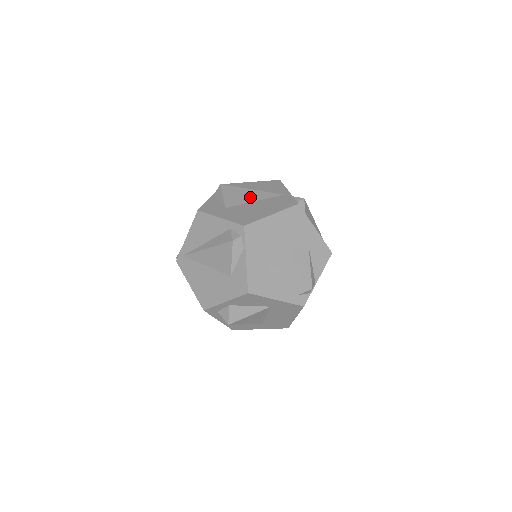
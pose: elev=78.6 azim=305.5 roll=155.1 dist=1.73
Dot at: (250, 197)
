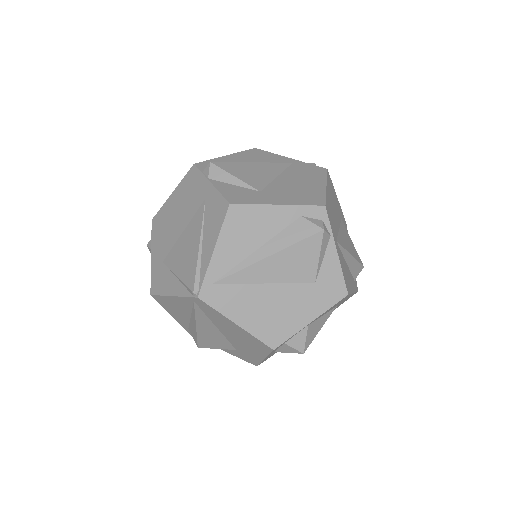
Dot at: (266, 172)
